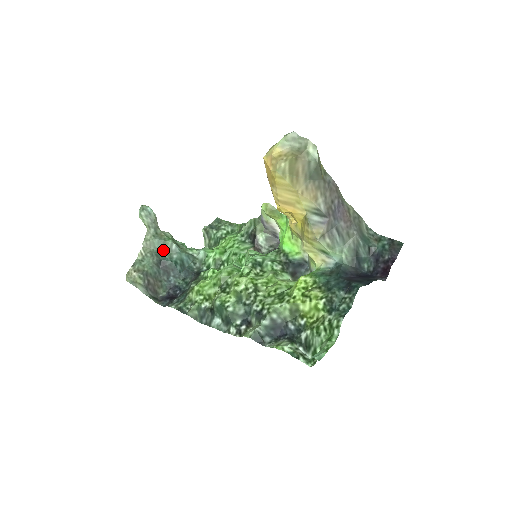
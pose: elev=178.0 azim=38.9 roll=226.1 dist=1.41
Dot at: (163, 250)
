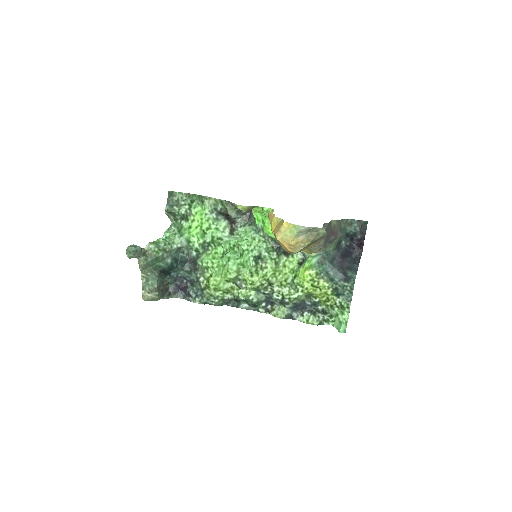
Dot at: (157, 263)
